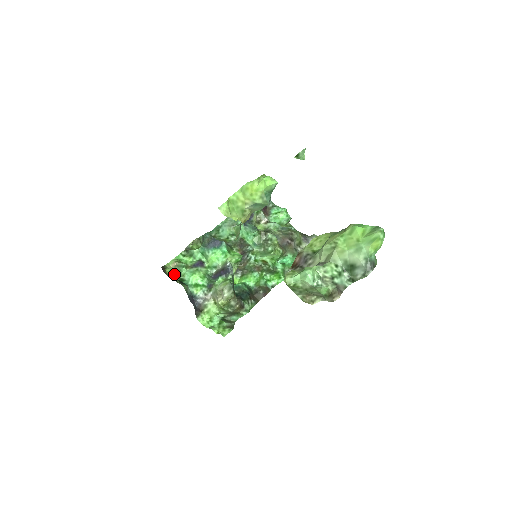
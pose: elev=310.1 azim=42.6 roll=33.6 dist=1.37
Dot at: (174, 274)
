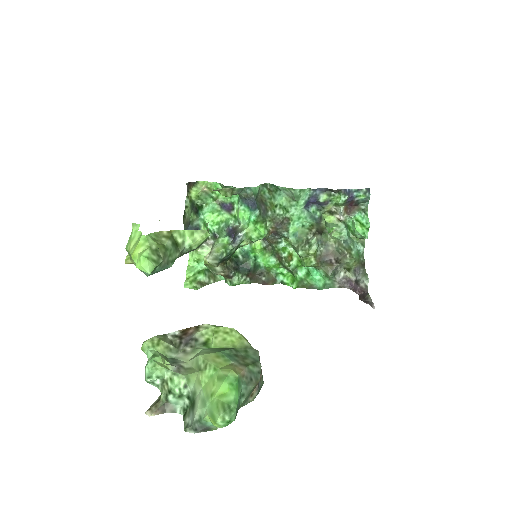
Dot at: (197, 197)
